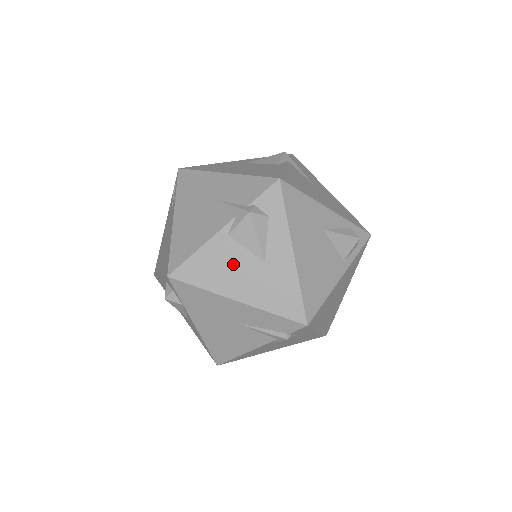
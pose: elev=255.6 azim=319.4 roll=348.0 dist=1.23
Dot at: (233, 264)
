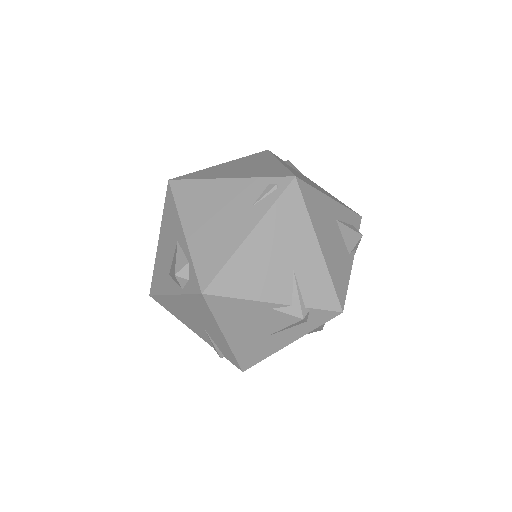
Dot at: (251, 322)
